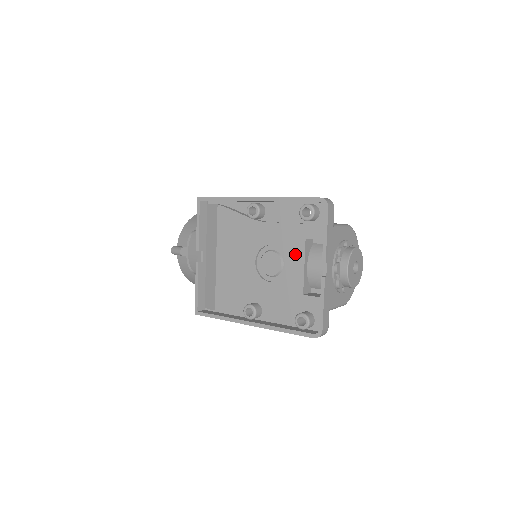
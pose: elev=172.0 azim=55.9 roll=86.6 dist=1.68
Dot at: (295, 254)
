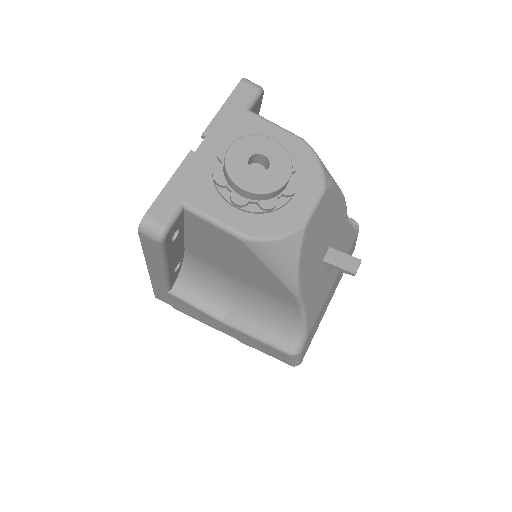
Dot at: occluded
